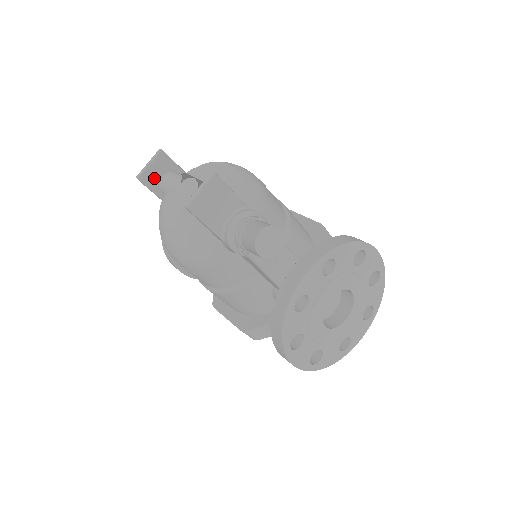
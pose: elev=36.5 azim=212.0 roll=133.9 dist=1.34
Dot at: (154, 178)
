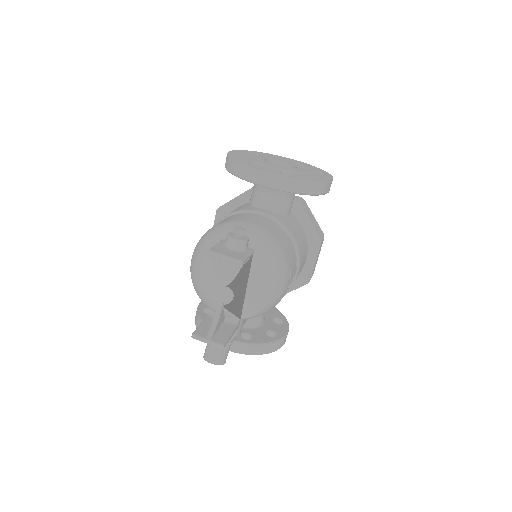
Dot at: occluded
